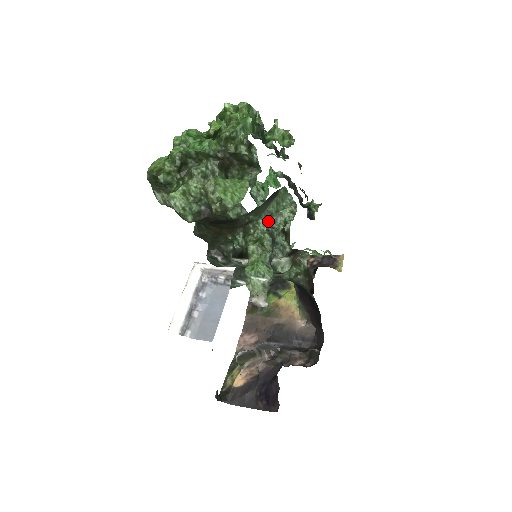
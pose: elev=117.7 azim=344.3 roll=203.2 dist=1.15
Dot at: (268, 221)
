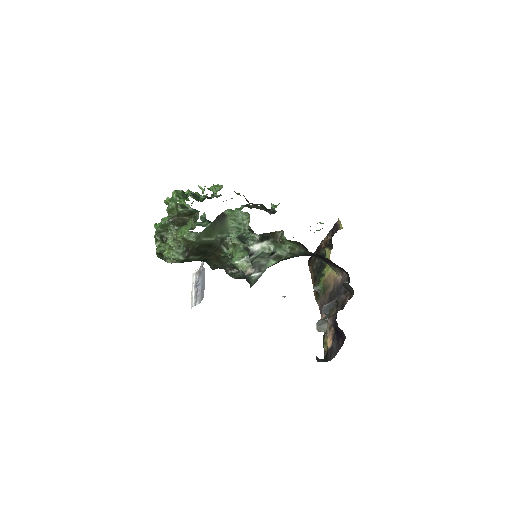
Dot at: (238, 232)
